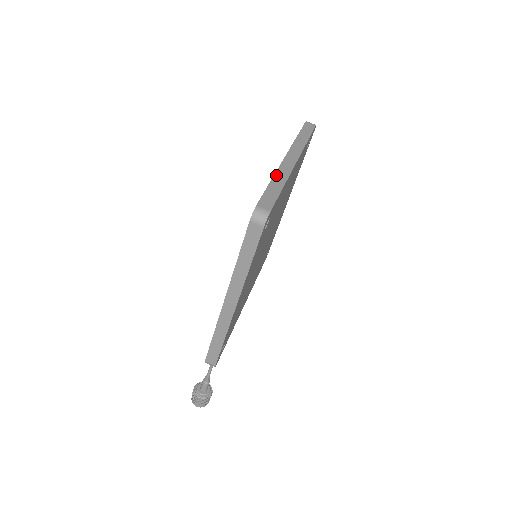
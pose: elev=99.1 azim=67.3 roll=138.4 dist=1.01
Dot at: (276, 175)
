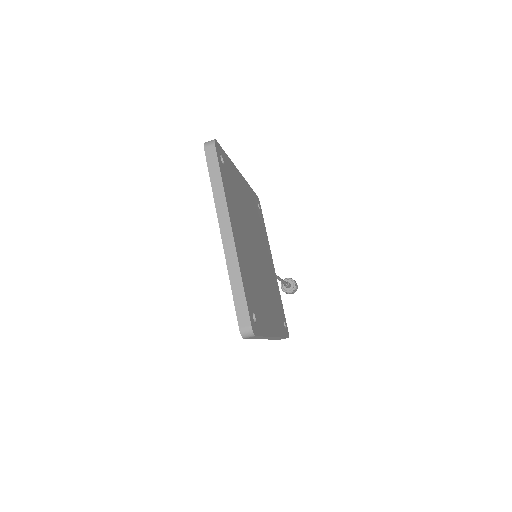
Dot at: (229, 272)
